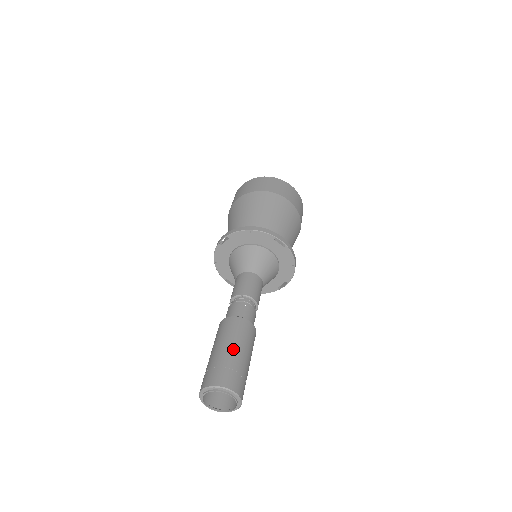
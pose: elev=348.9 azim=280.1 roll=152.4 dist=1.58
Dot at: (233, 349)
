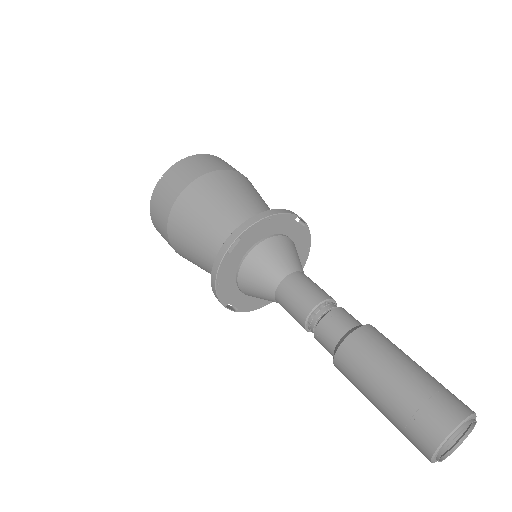
Dot at: (412, 365)
